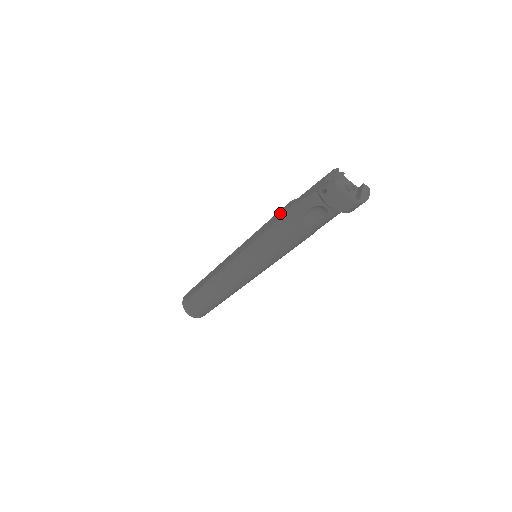
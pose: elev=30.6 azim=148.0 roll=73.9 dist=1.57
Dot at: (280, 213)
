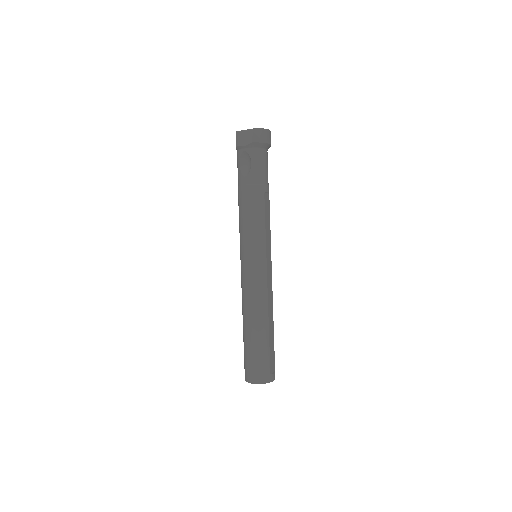
Dot at: occluded
